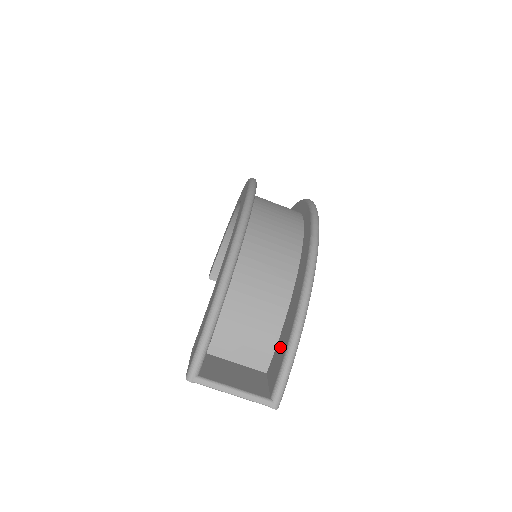
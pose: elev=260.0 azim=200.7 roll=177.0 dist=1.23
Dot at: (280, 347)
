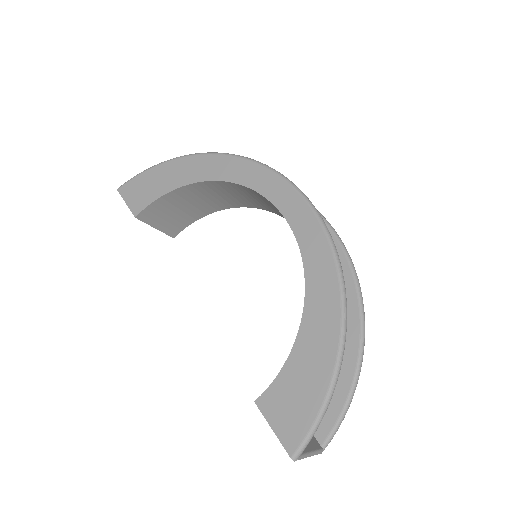
Dot at: occluded
